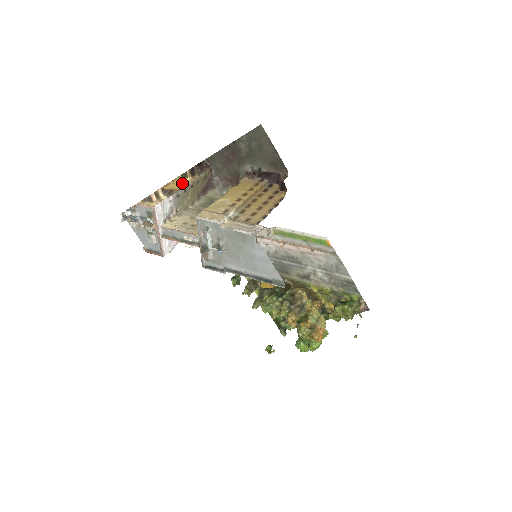
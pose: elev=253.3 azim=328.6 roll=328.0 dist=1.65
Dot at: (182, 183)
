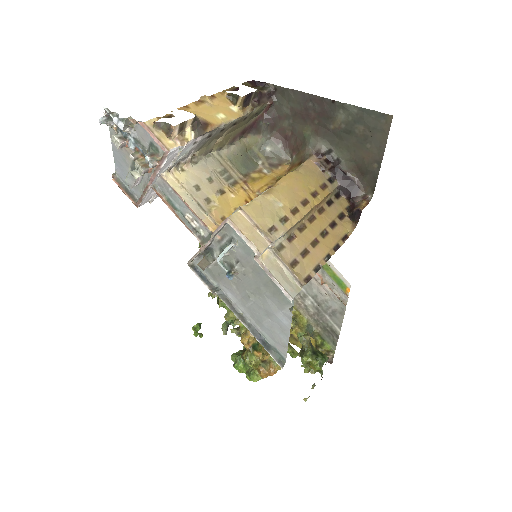
Dot at: (224, 113)
